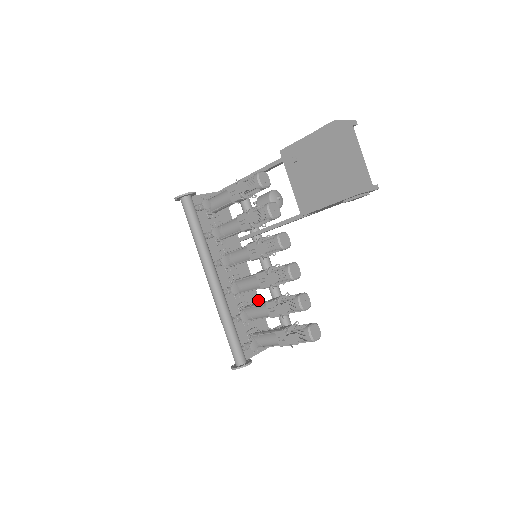
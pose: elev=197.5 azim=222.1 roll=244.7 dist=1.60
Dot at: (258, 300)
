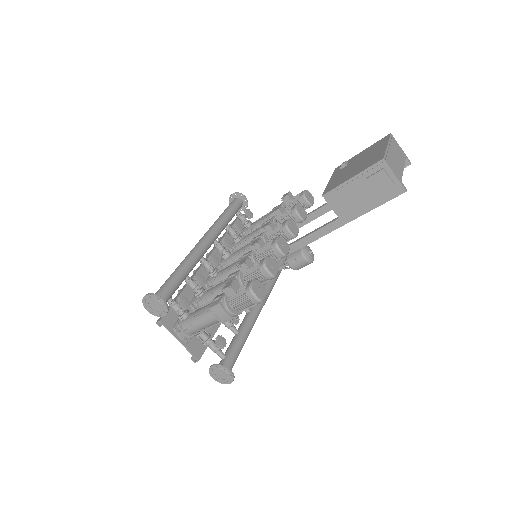
Dot at: occluded
